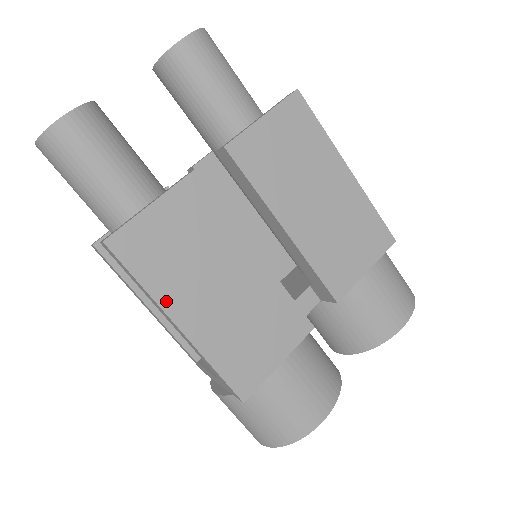
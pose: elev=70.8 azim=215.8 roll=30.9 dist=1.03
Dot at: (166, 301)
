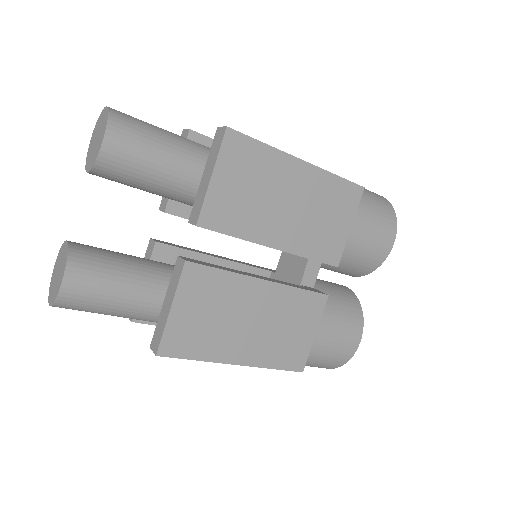
Dot at: (220, 357)
